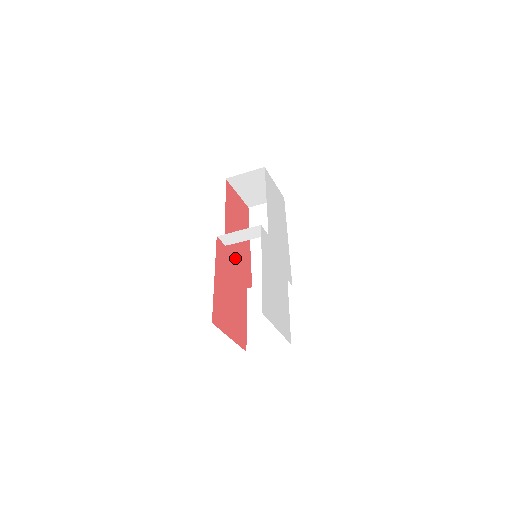
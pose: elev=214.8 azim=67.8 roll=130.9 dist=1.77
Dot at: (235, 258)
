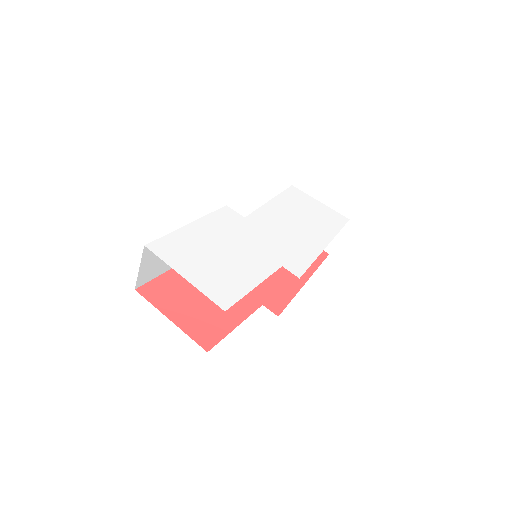
Dot at: occluded
